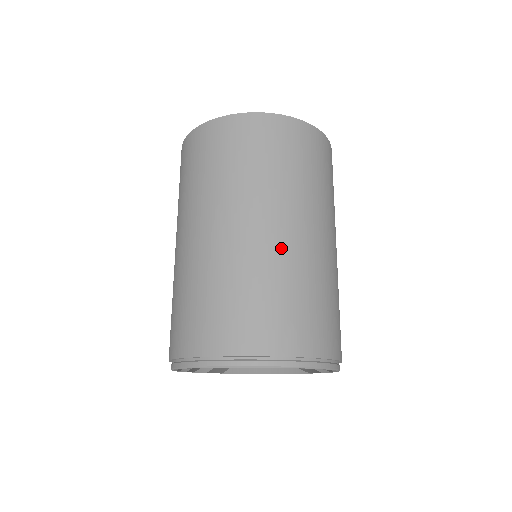
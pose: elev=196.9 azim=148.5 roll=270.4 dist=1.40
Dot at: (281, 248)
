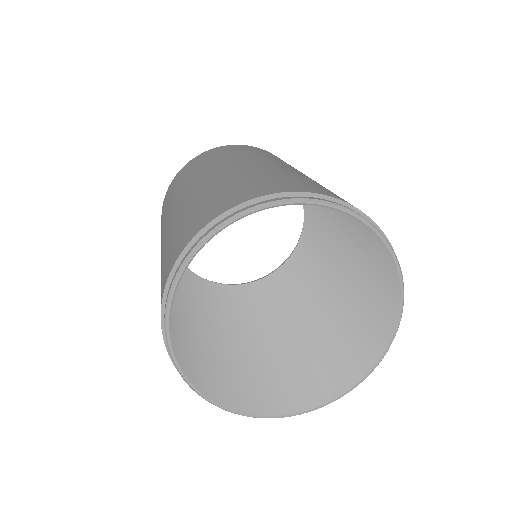
Dot at: (295, 171)
